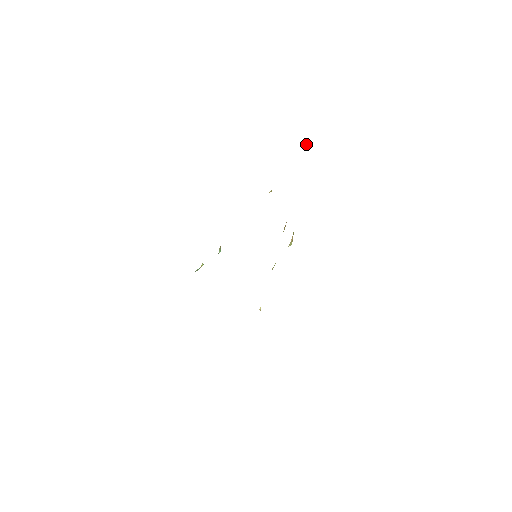
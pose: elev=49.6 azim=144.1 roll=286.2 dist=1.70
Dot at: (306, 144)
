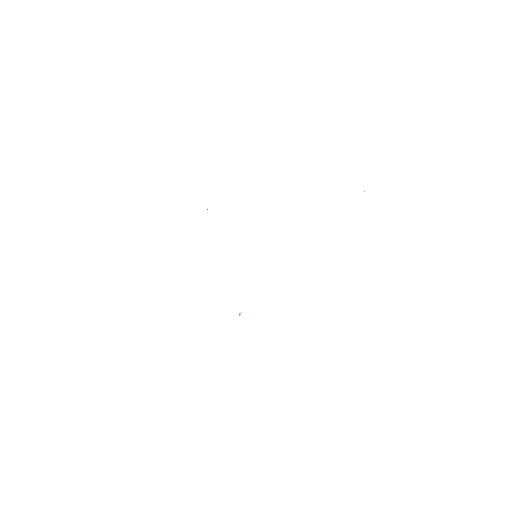
Dot at: (364, 191)
